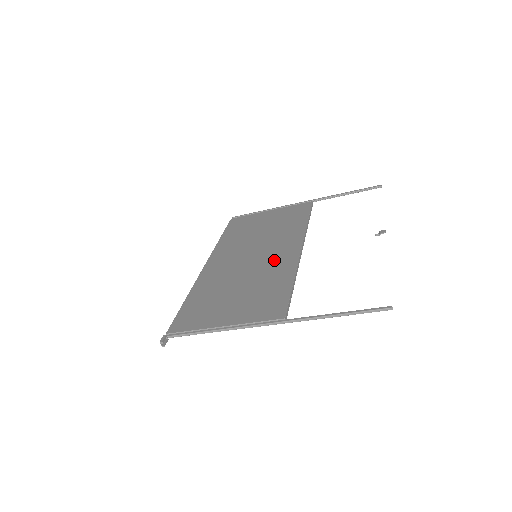
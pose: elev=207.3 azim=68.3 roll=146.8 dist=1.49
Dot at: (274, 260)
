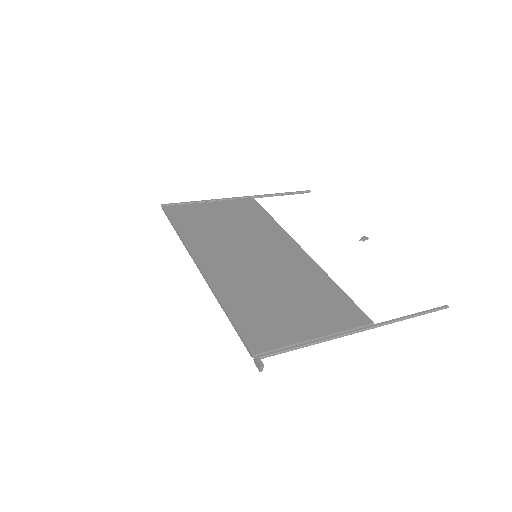
Dot at: (288, 262)
